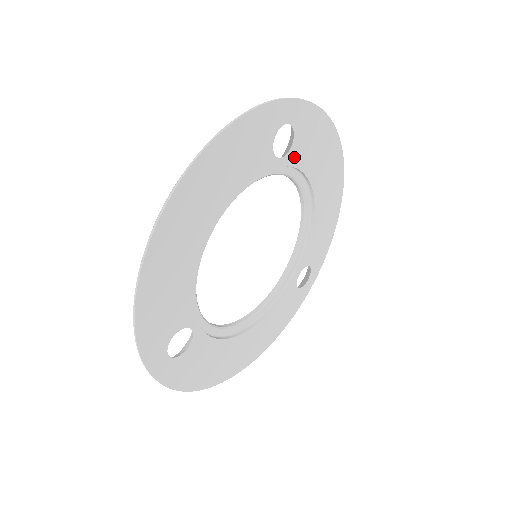
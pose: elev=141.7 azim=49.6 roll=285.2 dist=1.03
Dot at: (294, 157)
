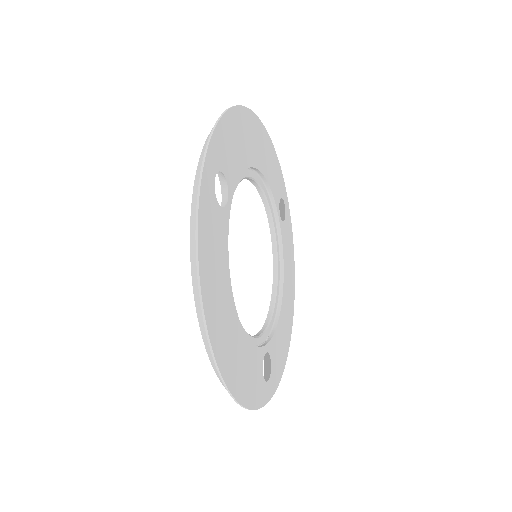
Dot at: (283, 232)
